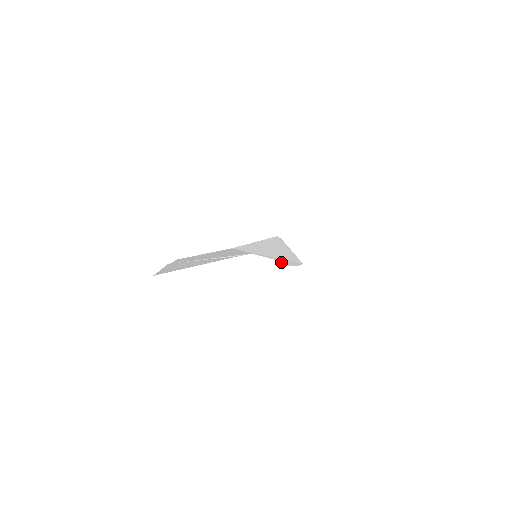
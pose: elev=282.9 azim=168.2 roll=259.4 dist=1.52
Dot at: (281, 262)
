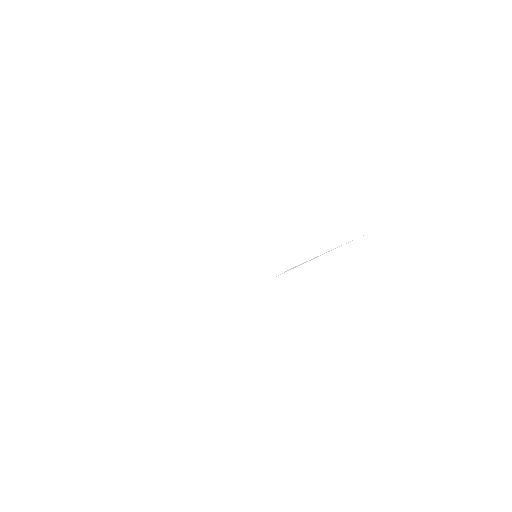
Dot at: occluded
